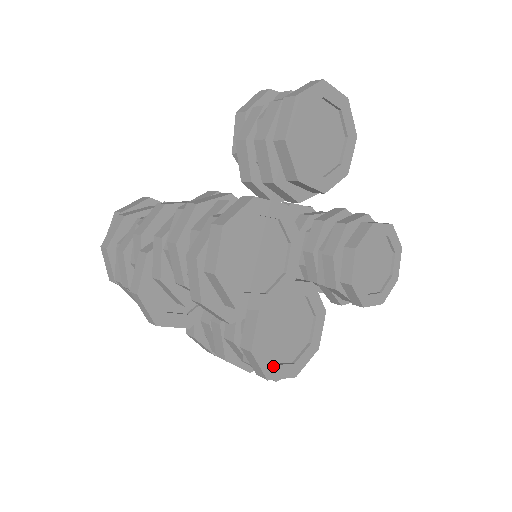
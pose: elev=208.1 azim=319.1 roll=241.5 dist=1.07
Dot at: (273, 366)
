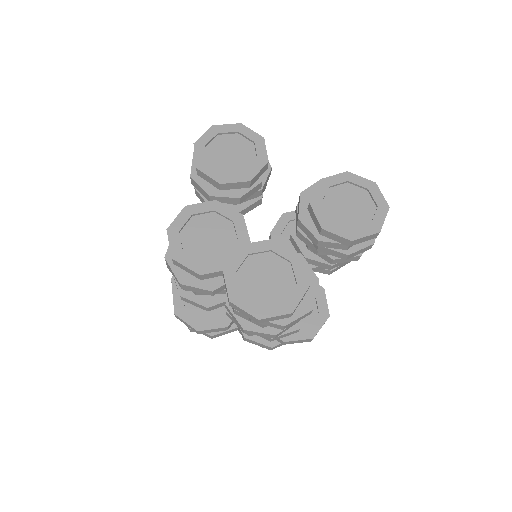
Dot at: (259, 308)
